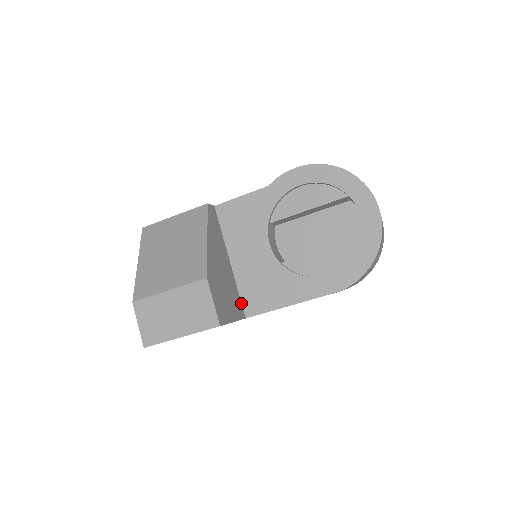
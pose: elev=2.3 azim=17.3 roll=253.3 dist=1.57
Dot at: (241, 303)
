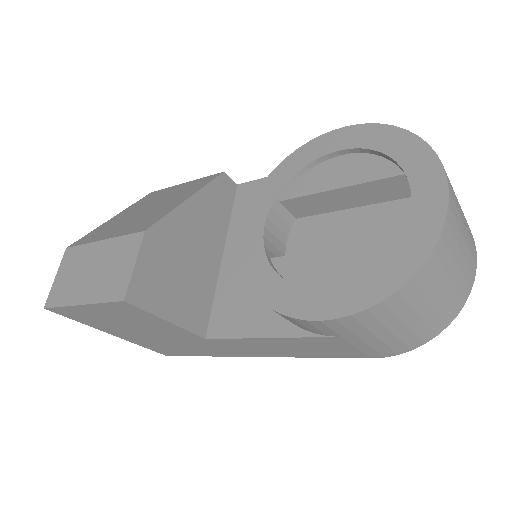
Dot at: (209, 315)
